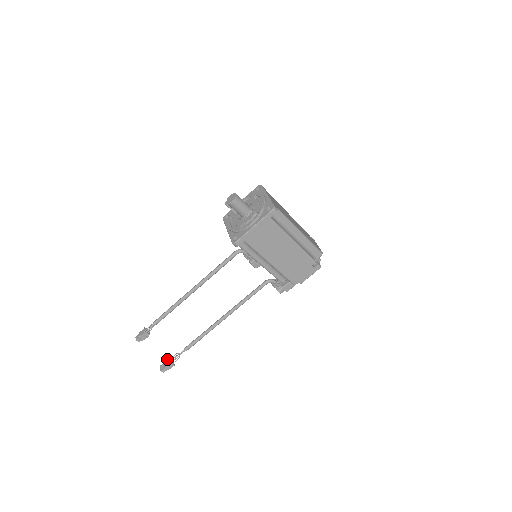
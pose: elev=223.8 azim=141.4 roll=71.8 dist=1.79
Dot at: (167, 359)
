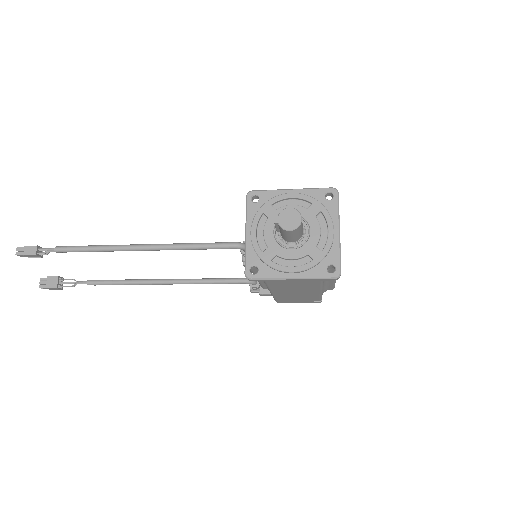
Dot at: (55, 278)
